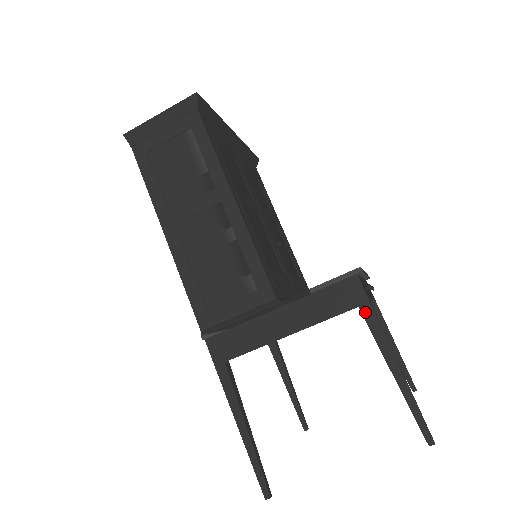
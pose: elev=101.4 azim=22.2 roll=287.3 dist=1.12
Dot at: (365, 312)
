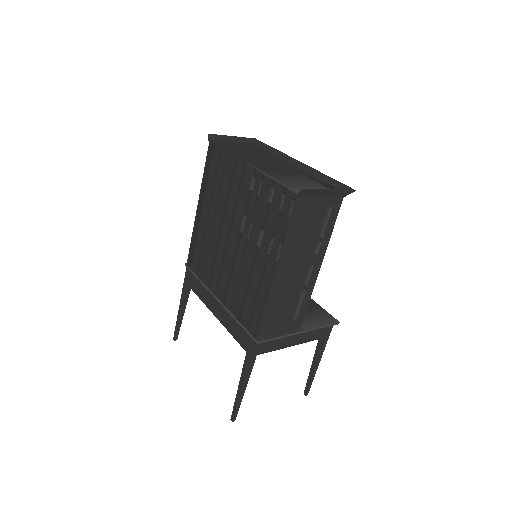
Dot at: (325, 341)
